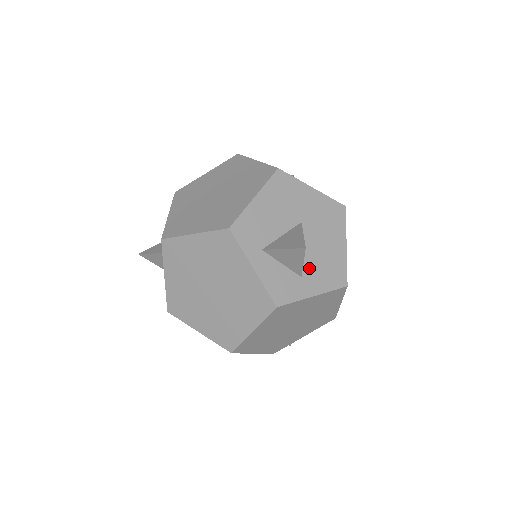
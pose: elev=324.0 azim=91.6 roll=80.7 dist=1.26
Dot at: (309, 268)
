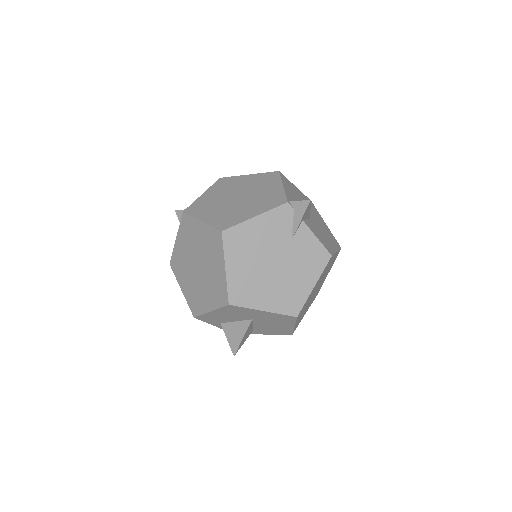
Dot at: (259, 329)
